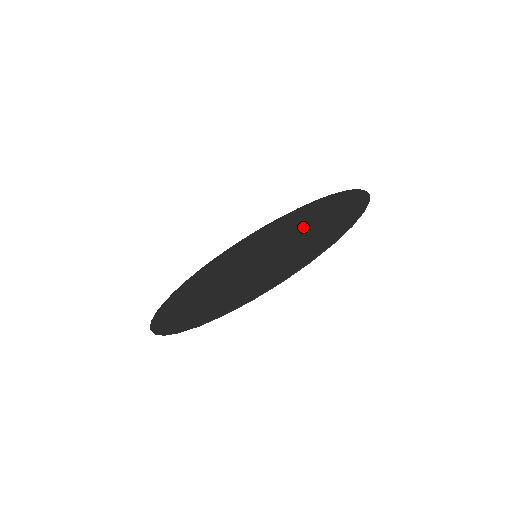
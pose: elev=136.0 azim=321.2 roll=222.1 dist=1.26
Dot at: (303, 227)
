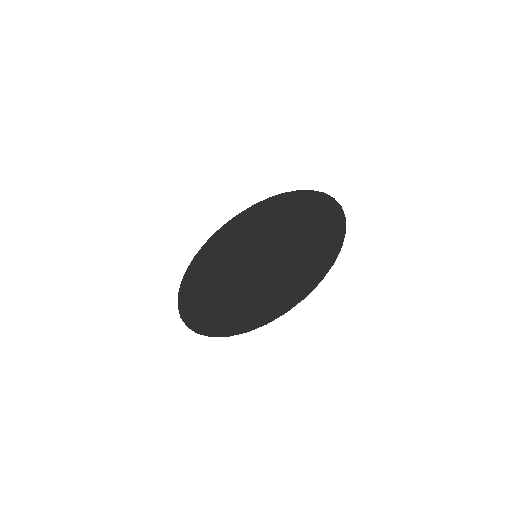
Dot at: (288, 228)
